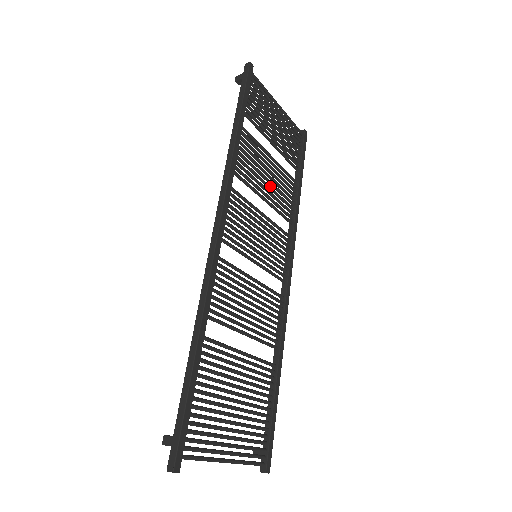
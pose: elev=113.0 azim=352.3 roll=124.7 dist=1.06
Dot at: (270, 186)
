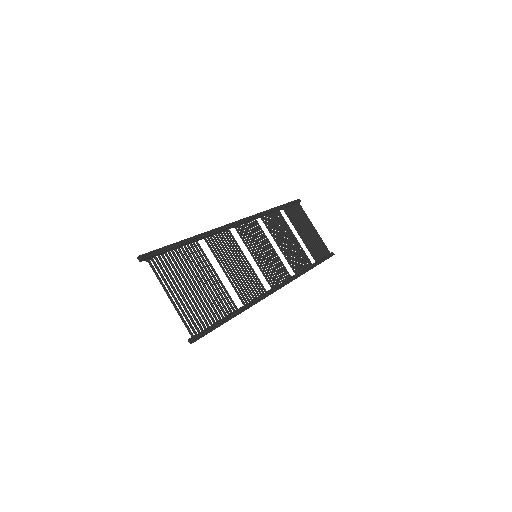
Dot at: occluded
